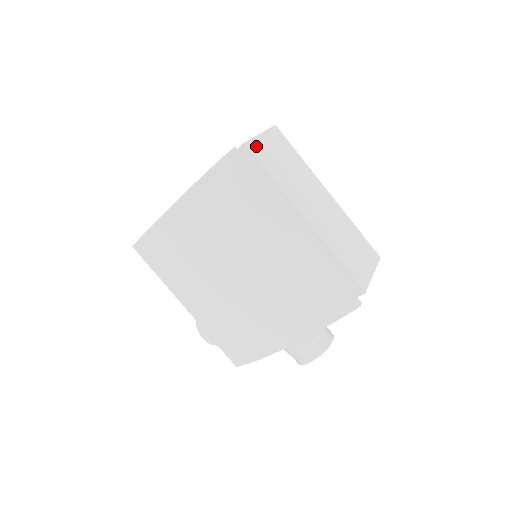
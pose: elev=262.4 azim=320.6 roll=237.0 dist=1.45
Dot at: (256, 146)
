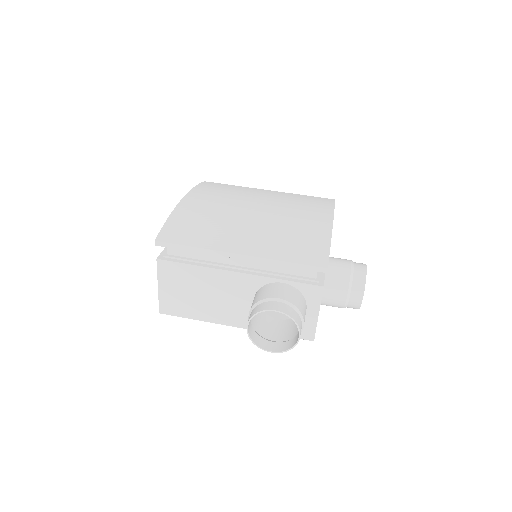
Dot at: occluded
